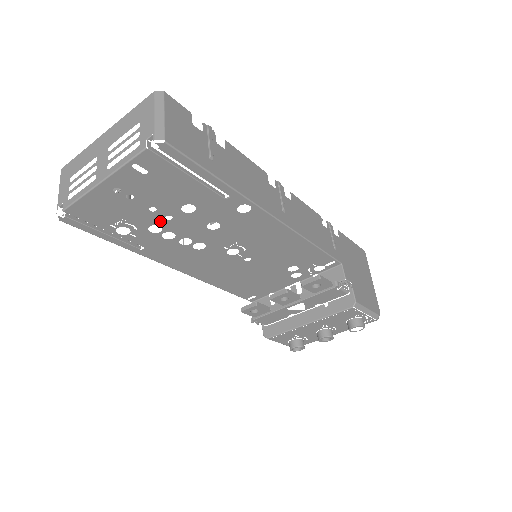
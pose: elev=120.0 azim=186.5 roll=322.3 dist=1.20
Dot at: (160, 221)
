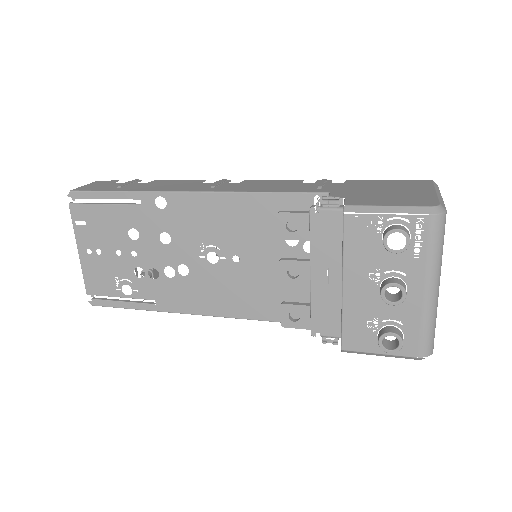
Dot at: (134, 262)
